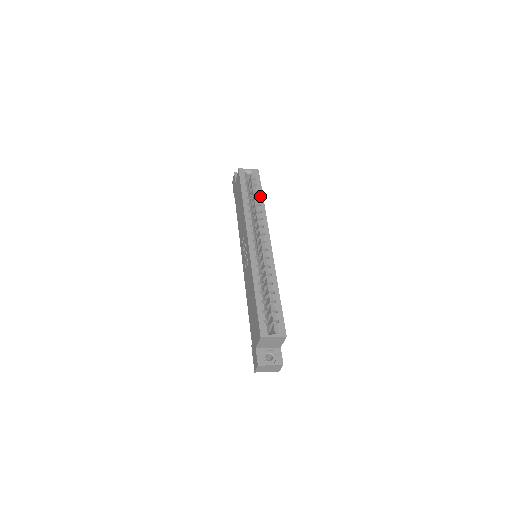
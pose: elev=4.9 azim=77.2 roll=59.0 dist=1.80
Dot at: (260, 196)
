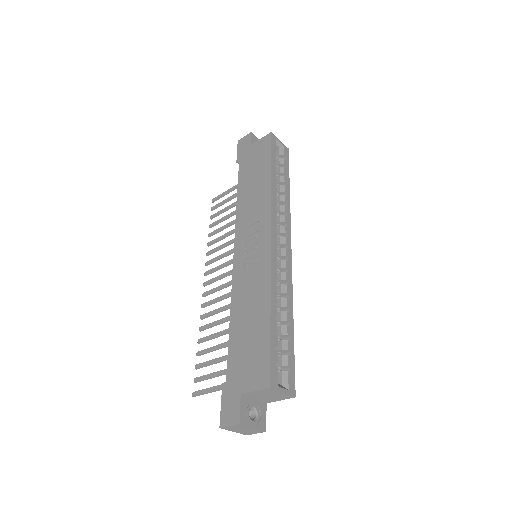
Dot at: (287, 183)
